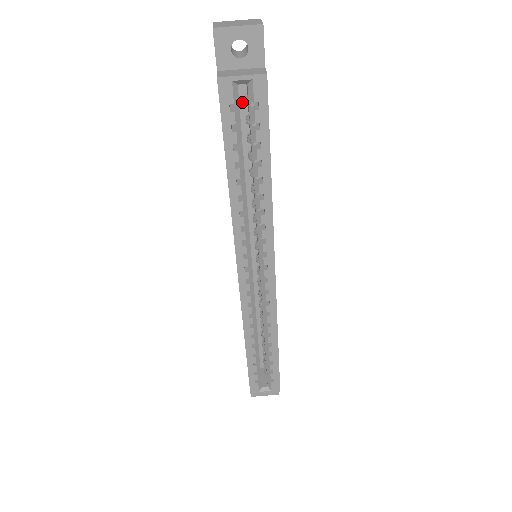
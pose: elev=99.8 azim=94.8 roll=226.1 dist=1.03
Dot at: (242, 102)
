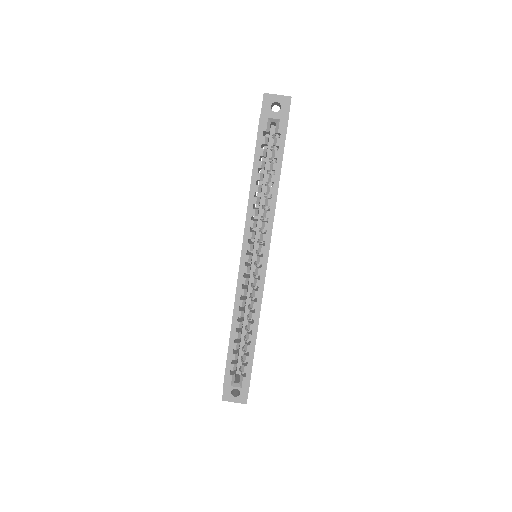
Dot at: (270, 142)
